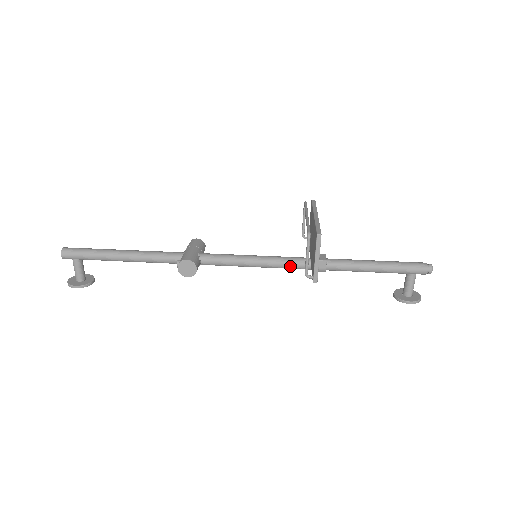
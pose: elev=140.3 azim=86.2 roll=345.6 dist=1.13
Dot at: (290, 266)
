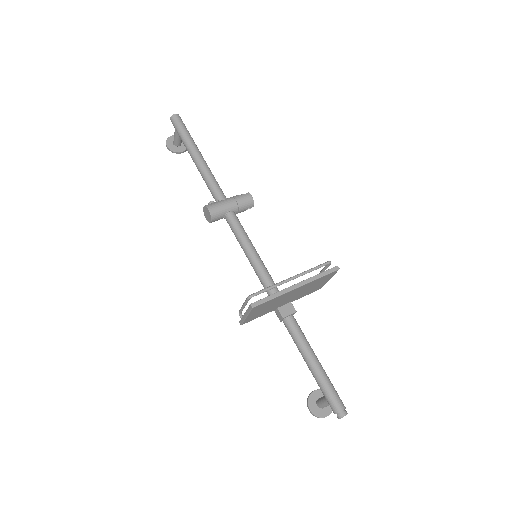
Dot at: occluded
